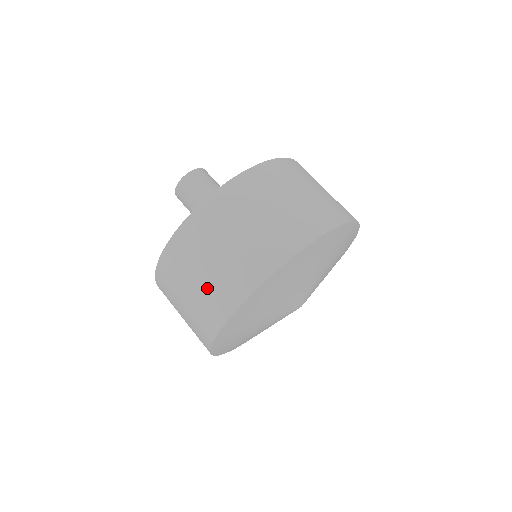
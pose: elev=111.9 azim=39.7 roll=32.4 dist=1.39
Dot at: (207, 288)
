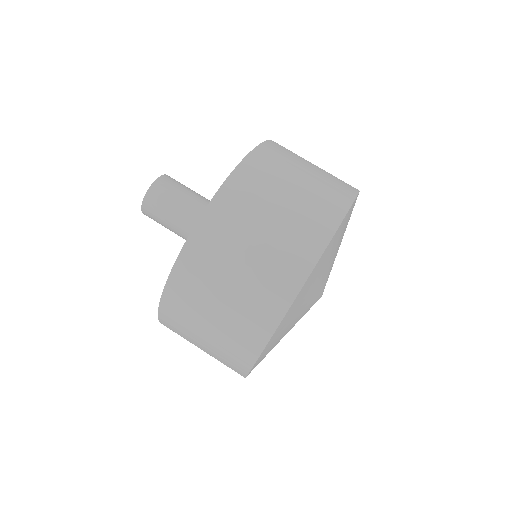
Dot at: (216, 348)
